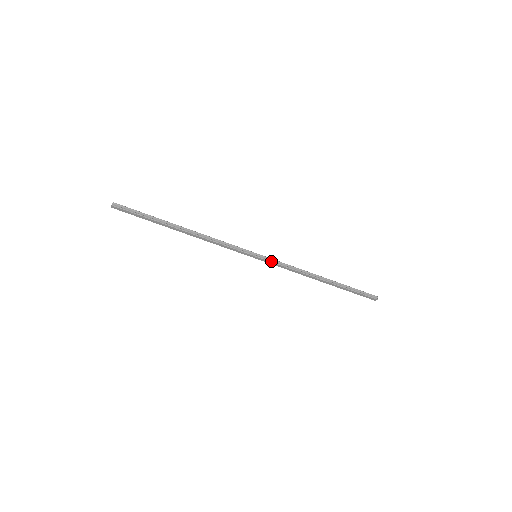
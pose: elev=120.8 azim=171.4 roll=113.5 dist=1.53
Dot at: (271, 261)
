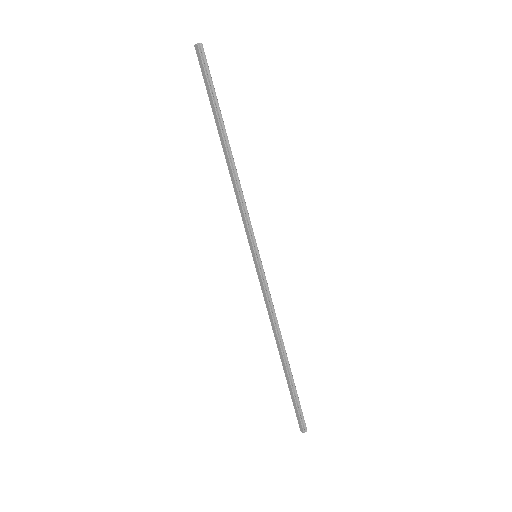
Dot at: (263, 277)
